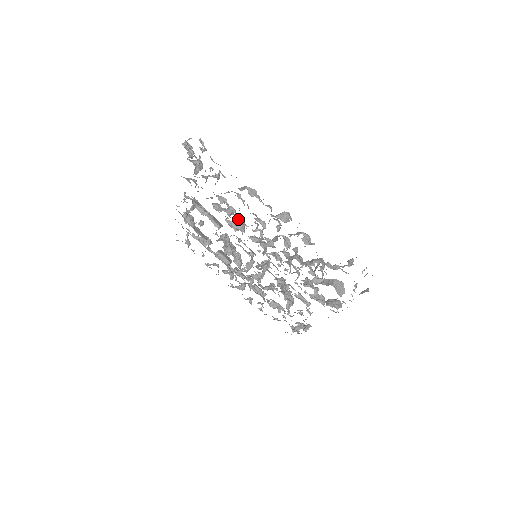
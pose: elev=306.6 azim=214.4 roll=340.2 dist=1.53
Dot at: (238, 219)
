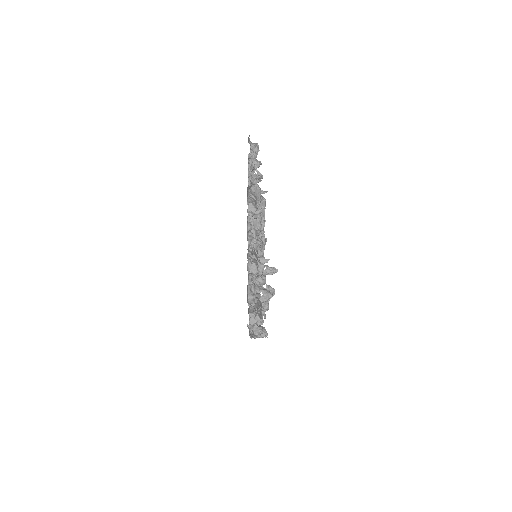
Dot at: occluded
